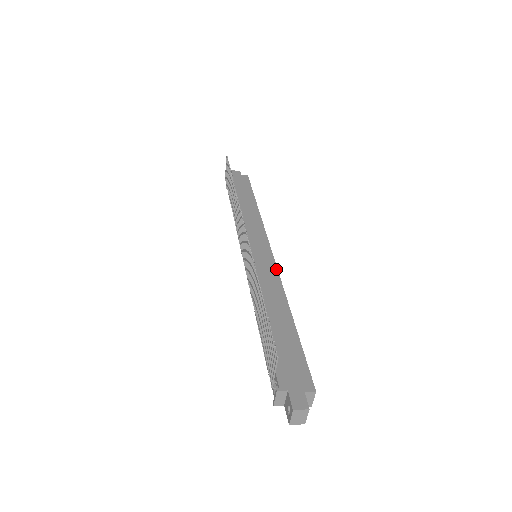
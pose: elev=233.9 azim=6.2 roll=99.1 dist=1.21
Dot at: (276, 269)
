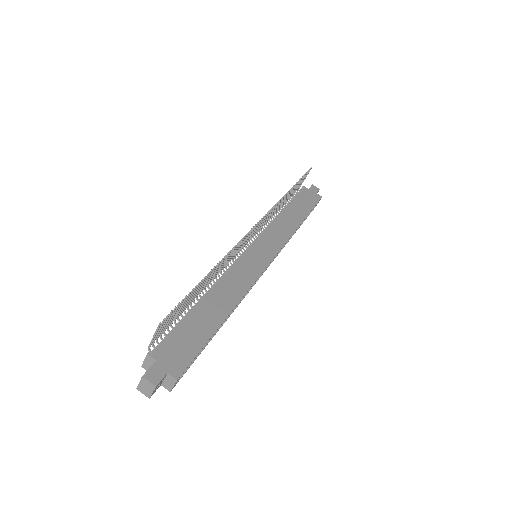
Dot at: (258, 275)
